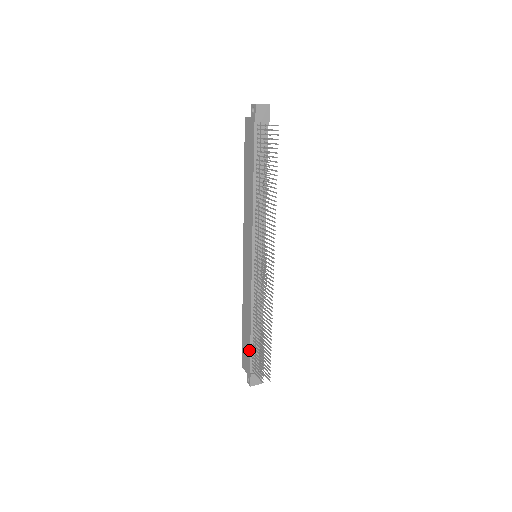
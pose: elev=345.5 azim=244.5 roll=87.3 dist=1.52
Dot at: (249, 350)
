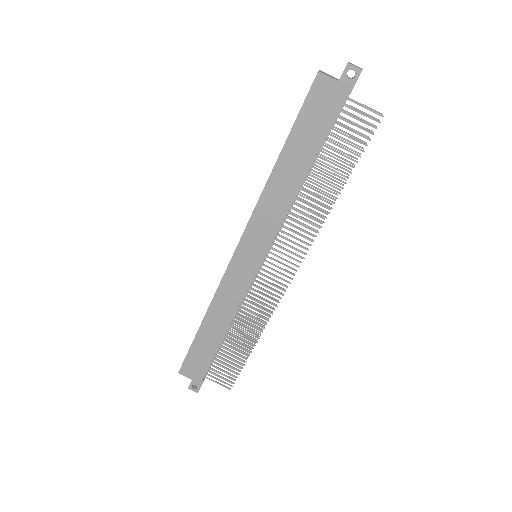
Dot at: (210, 359)
